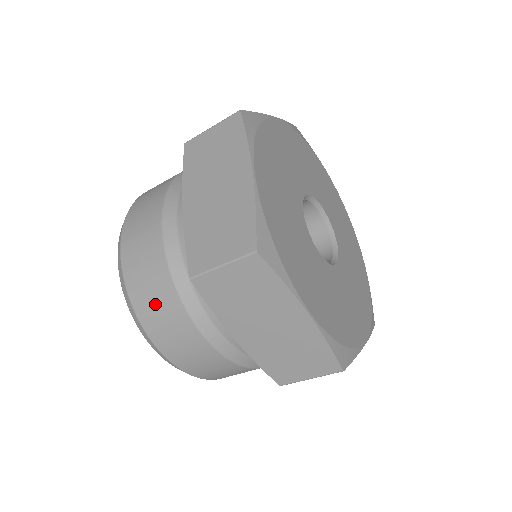
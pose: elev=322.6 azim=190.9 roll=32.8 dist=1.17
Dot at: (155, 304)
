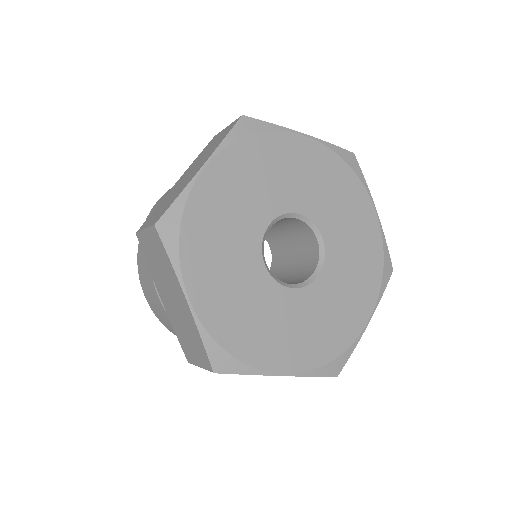
Dot at: occluded
